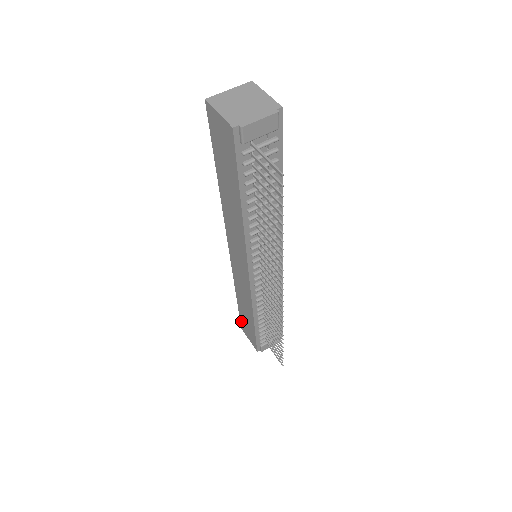
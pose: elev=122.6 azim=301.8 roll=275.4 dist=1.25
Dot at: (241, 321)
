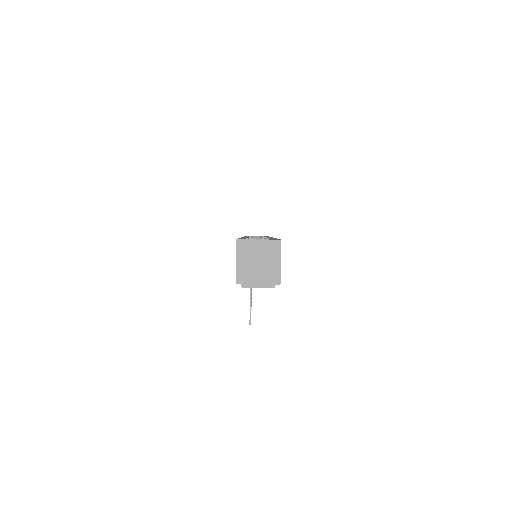
Dot at: occluded
